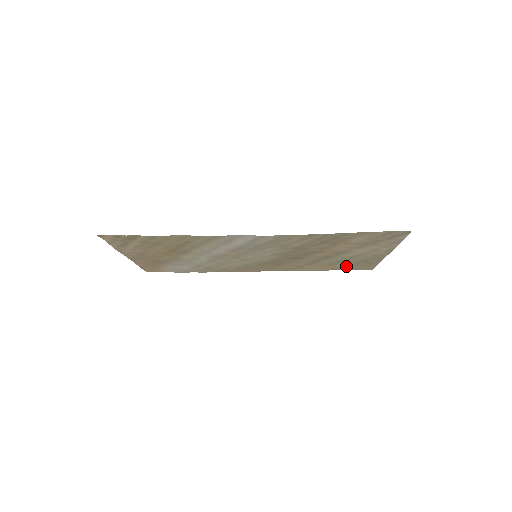
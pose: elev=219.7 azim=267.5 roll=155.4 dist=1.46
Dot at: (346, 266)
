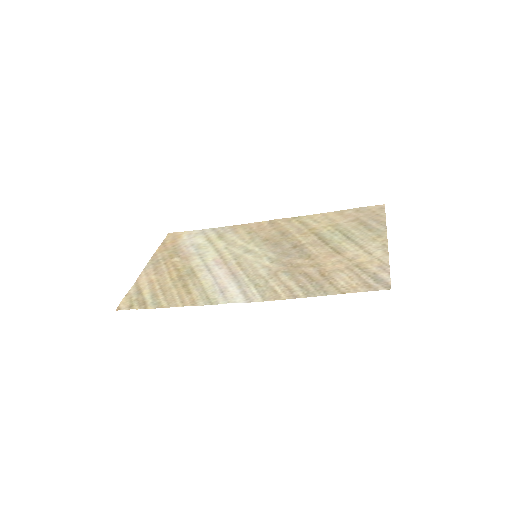
Dot at: (352, 217)
